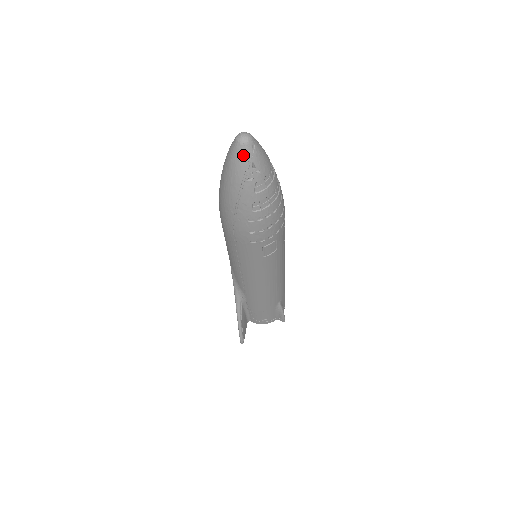
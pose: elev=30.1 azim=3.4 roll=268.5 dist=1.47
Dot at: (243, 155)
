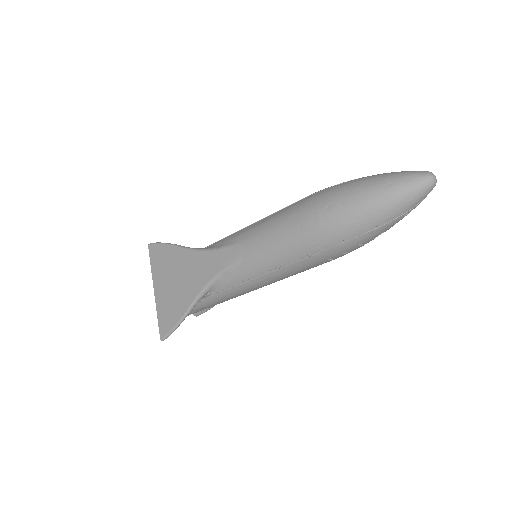
Dot at: (425, 194)
